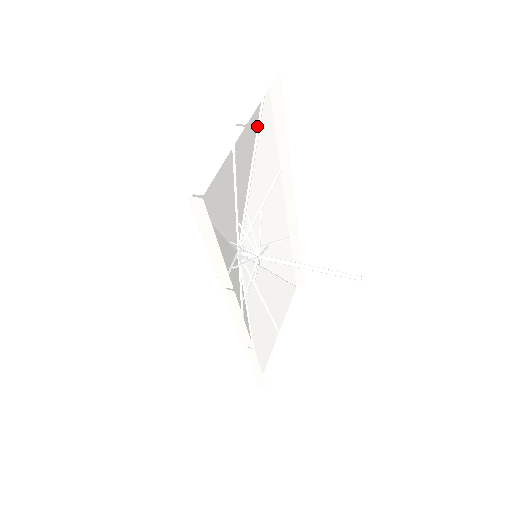
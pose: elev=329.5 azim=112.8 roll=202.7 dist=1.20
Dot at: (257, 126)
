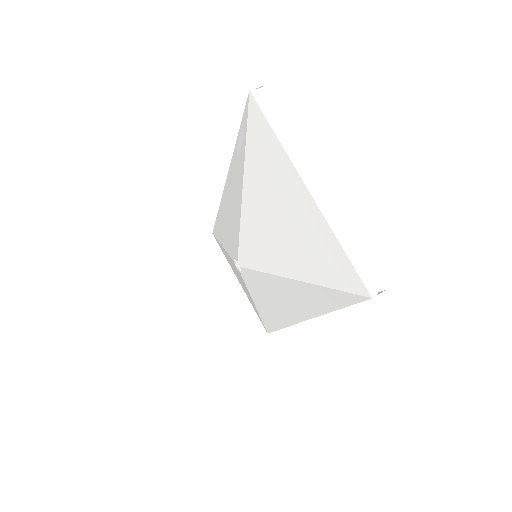
Dot at: (245, 152)
